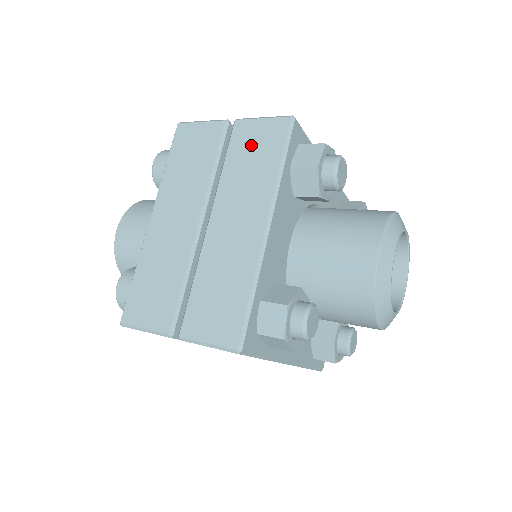
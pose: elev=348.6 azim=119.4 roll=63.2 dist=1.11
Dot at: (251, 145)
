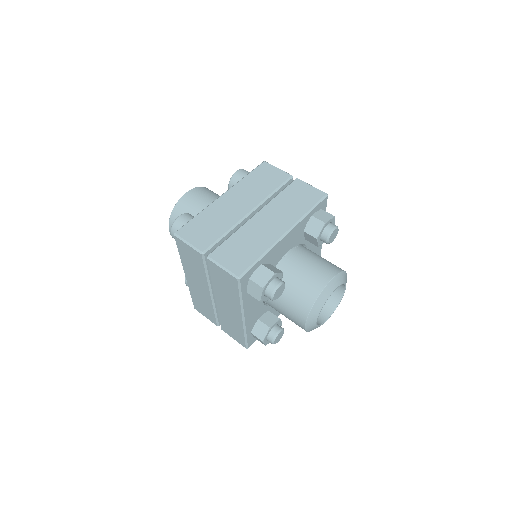
Dot at: (221, 278)
